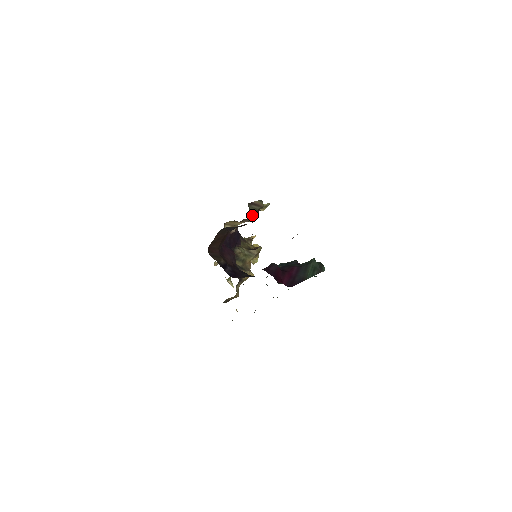
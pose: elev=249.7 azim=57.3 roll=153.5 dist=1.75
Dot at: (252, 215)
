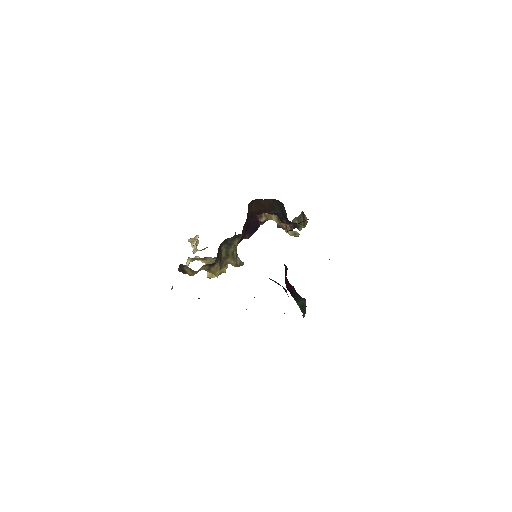
Dot at: (291, 224)
